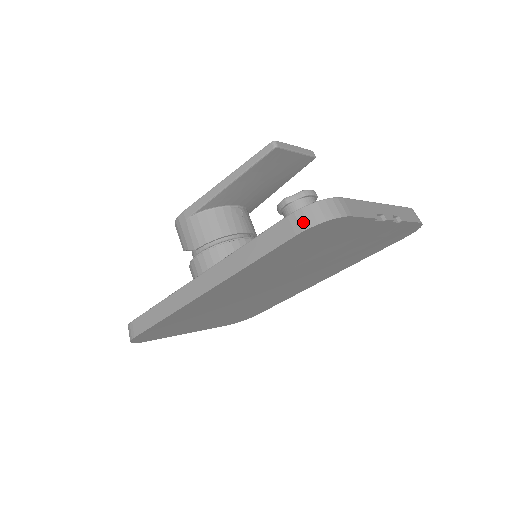
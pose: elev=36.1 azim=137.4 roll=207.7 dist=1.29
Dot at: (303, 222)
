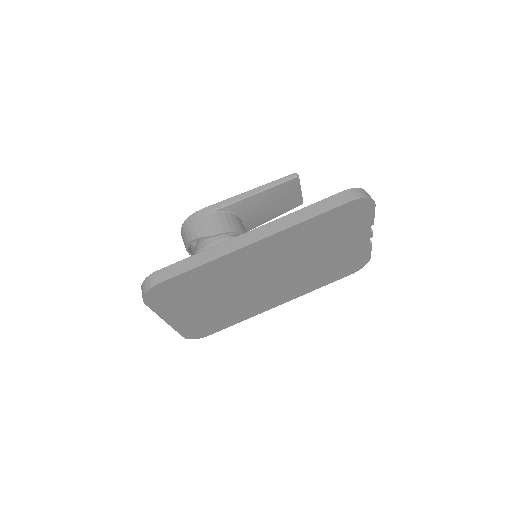
Dot at: (355, 195)
